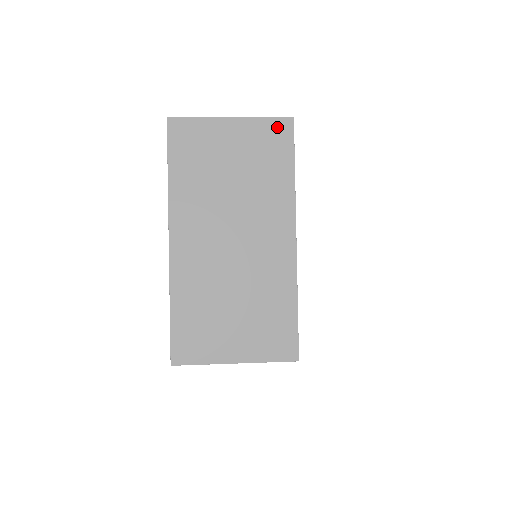
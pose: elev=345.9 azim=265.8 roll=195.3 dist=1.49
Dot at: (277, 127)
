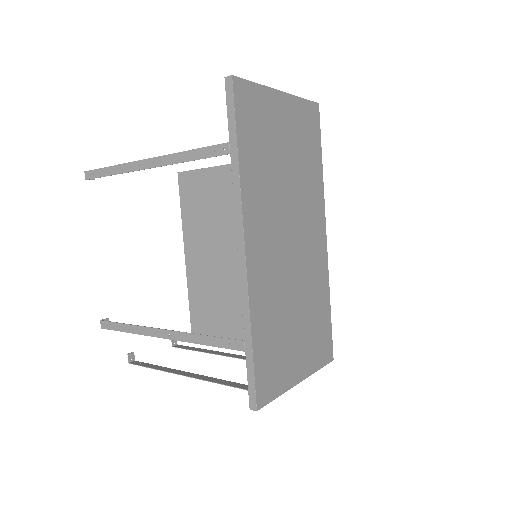
Dot at: (310, 112)
